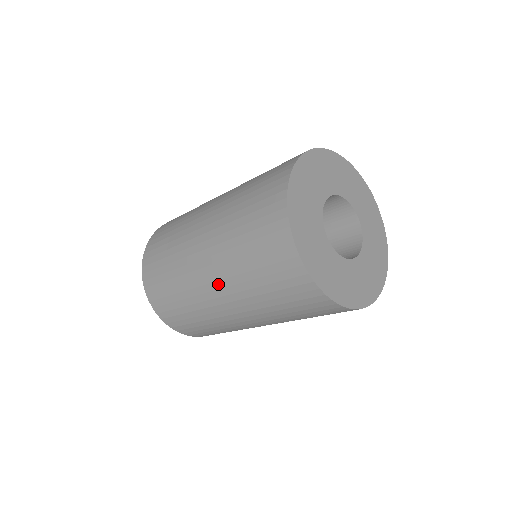
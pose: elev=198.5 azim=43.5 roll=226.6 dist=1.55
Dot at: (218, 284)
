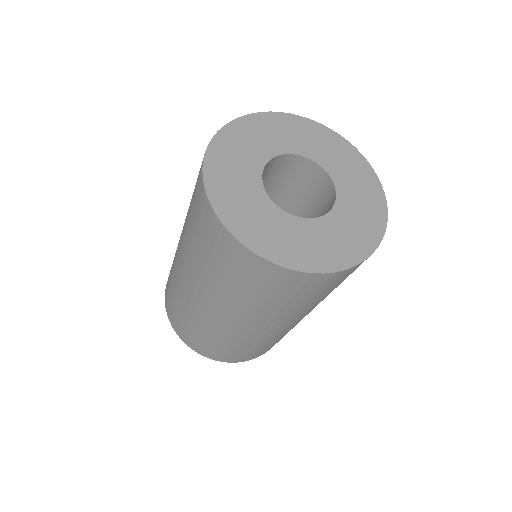
Dot at: (181, 235)
